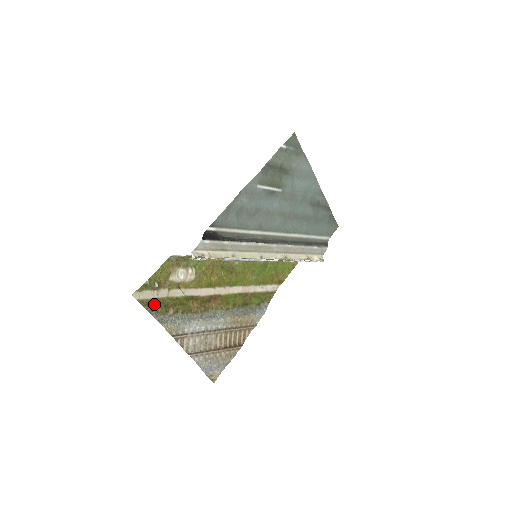
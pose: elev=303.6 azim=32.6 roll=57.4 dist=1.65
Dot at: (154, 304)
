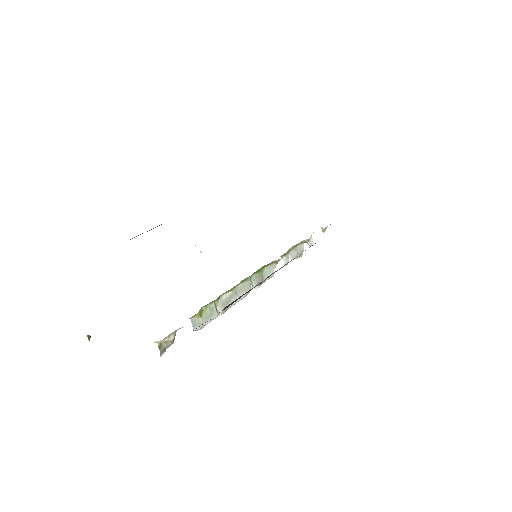
Dot at: occluded
